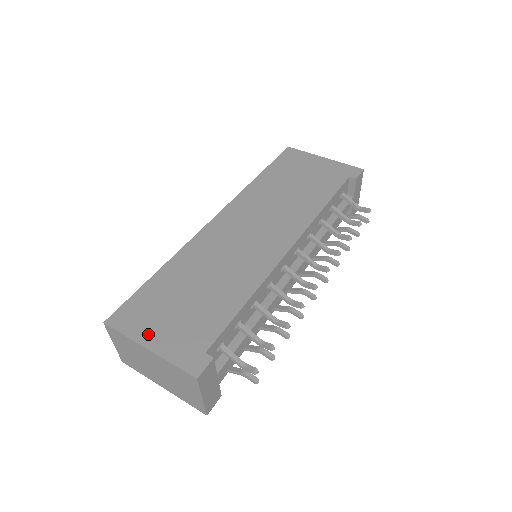
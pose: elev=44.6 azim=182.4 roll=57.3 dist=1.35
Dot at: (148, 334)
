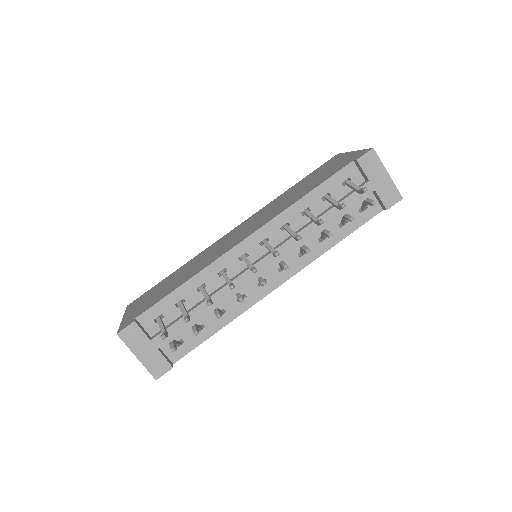
Dot at: (131, 310)
